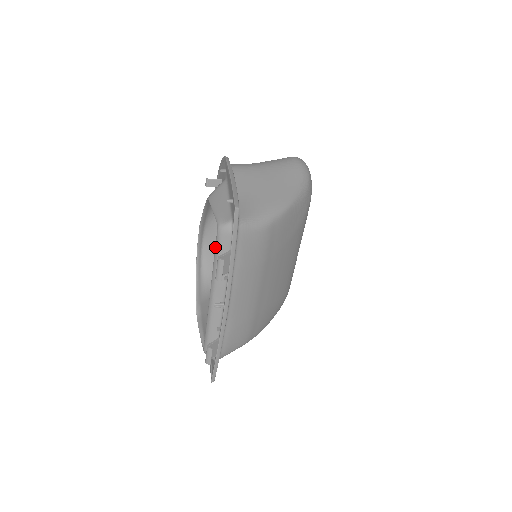
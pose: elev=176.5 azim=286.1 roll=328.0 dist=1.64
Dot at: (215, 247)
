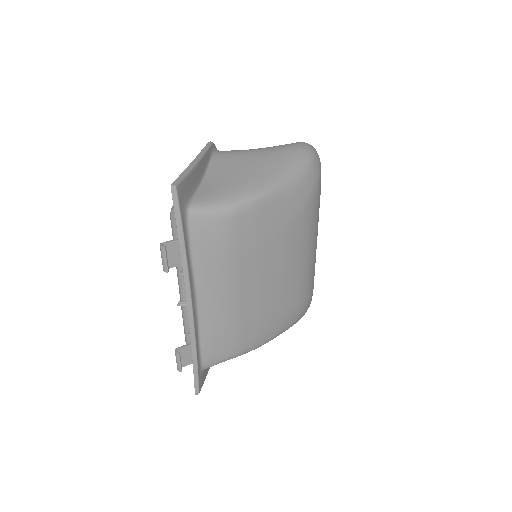
Dot at: occluded
